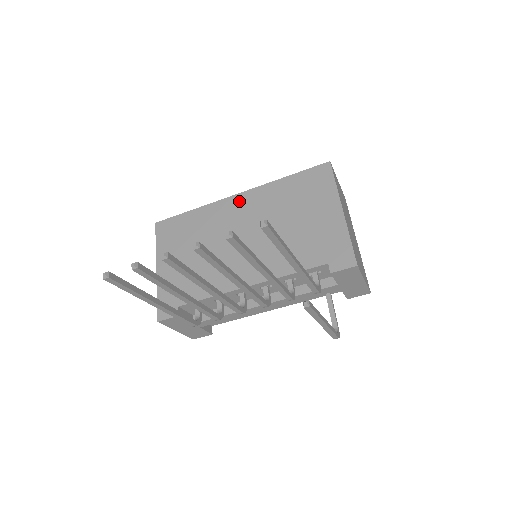
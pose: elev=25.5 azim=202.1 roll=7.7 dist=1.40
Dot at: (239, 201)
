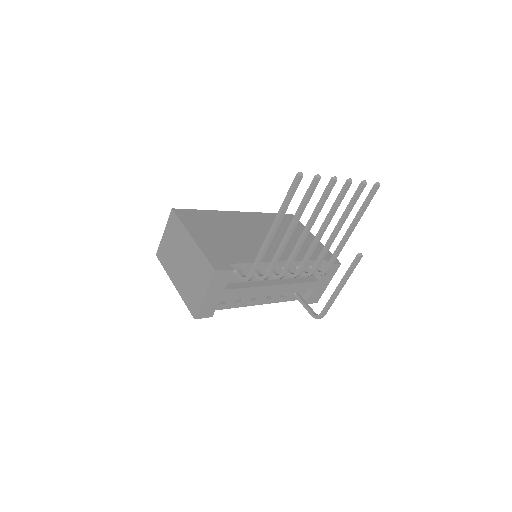
Dot at: (243, 215)
